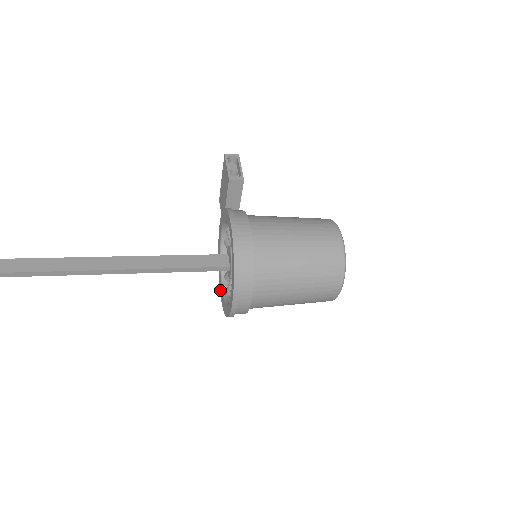
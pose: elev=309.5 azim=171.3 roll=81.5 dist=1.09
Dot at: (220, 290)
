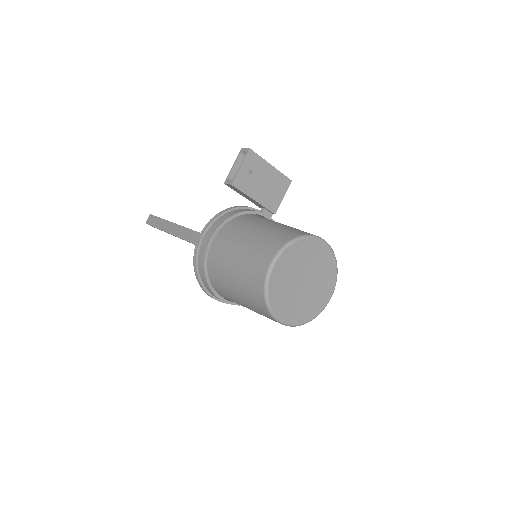
Dot at: occluded
